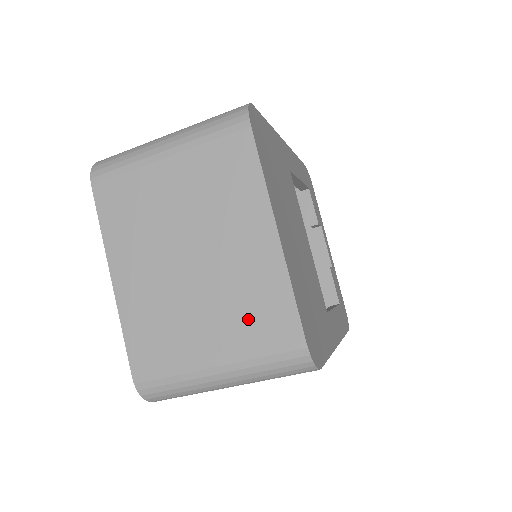
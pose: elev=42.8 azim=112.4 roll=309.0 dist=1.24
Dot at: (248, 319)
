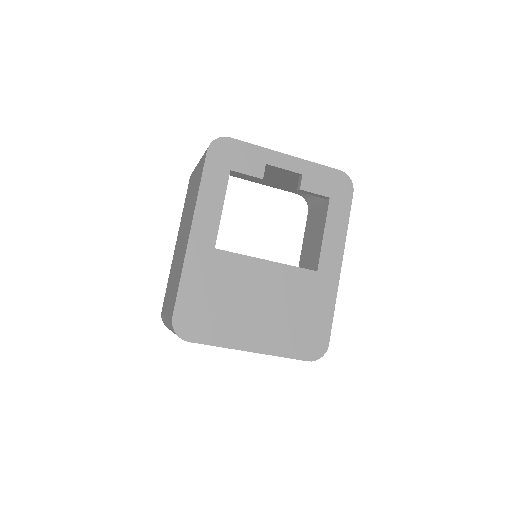
Dot at: occluded
